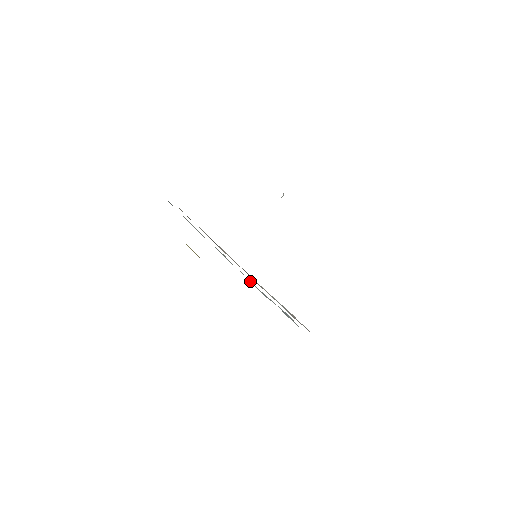
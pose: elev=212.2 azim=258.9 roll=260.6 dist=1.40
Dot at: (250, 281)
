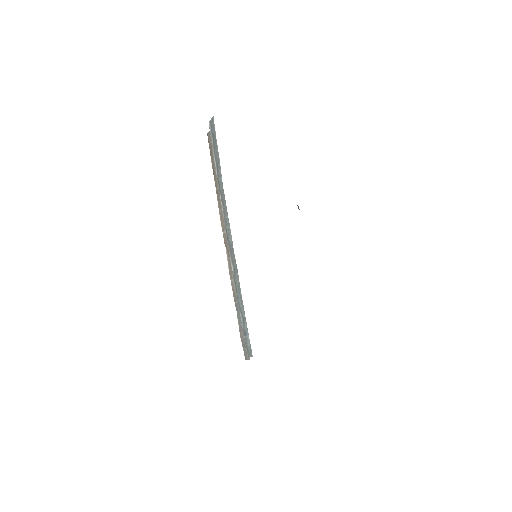
Dot at: (235, 276)
